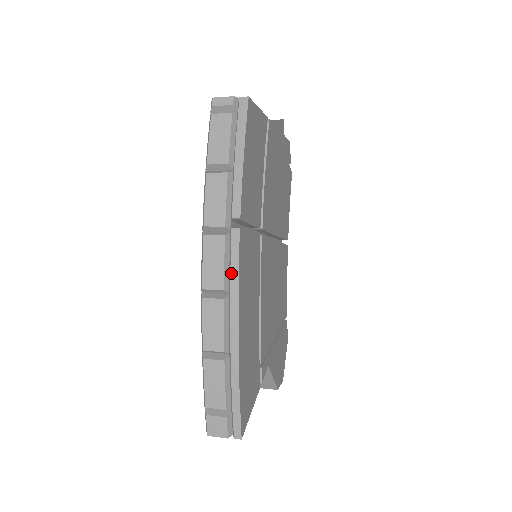
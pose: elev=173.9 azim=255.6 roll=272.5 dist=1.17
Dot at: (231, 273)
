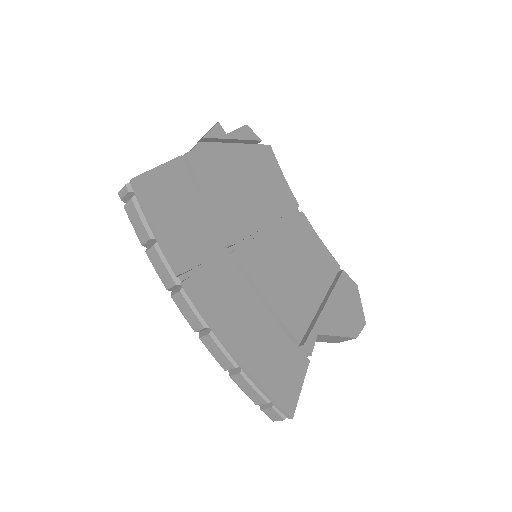
Dot at: (201, 315)
